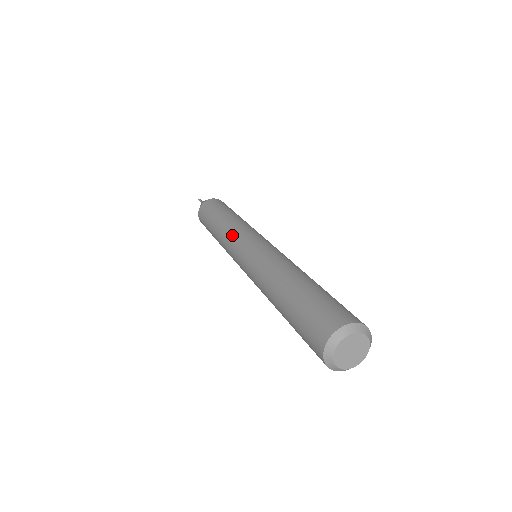
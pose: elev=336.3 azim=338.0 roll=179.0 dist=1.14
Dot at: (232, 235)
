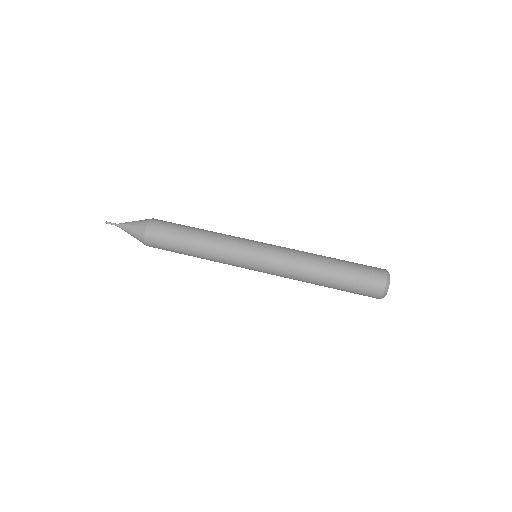
Dot at: (231, 249)
